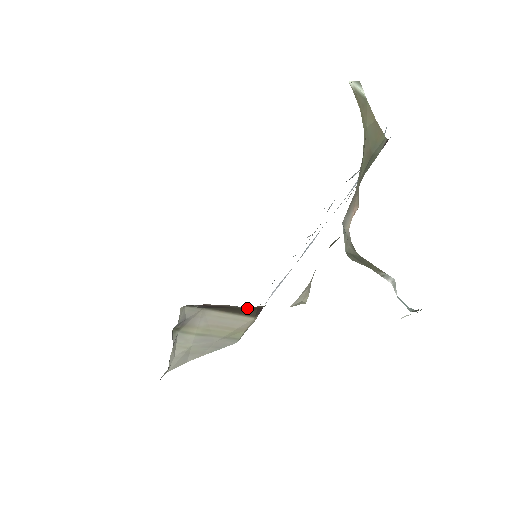
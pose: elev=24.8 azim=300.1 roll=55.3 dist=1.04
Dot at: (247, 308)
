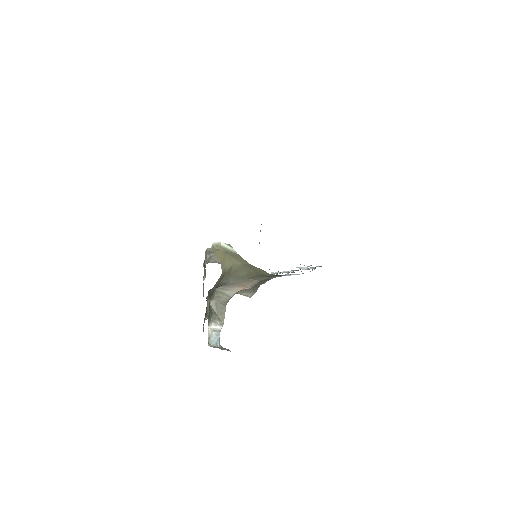
Dot at: occluded
